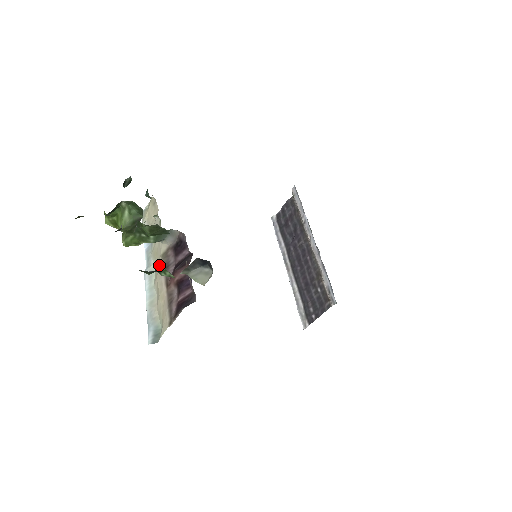
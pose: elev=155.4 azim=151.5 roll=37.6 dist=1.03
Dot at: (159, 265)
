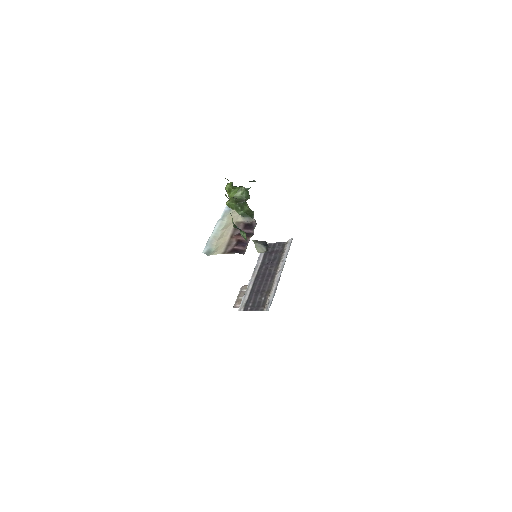
Dot at: (231, 225)
